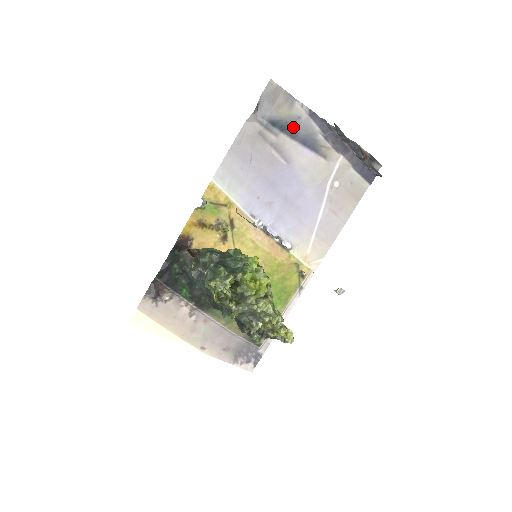
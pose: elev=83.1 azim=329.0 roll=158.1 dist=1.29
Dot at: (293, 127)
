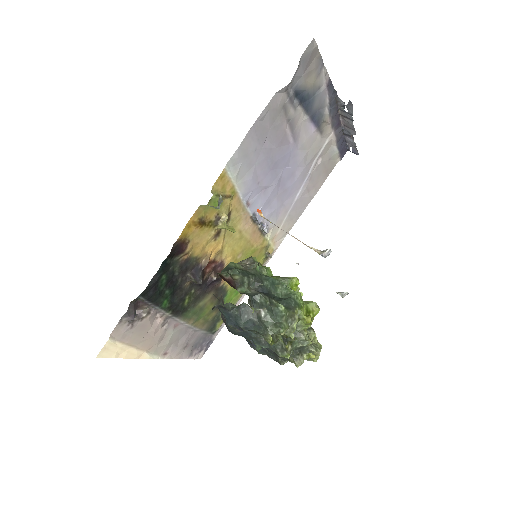
Dot at: (311, 99)
